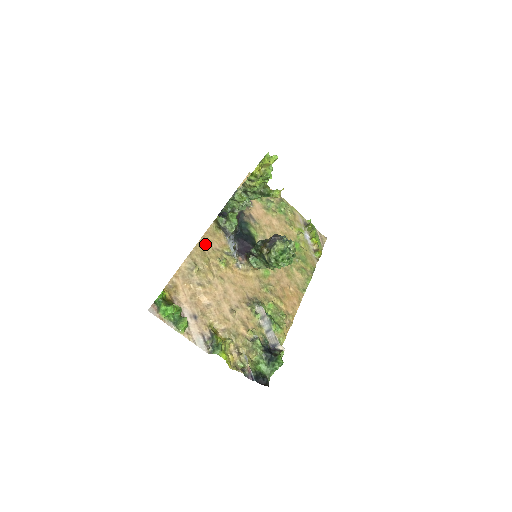
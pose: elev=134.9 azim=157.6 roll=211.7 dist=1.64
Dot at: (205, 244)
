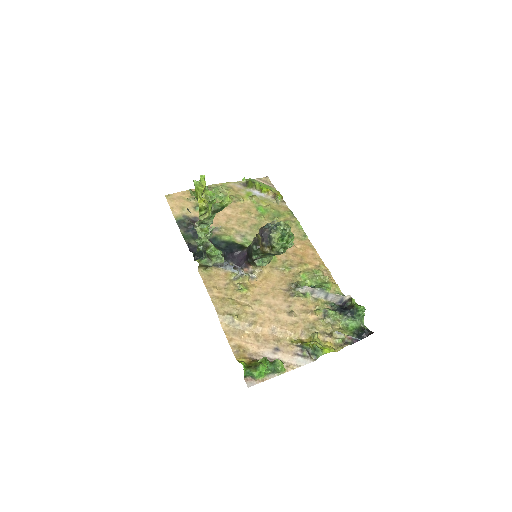
Dot at: (215, 292)
